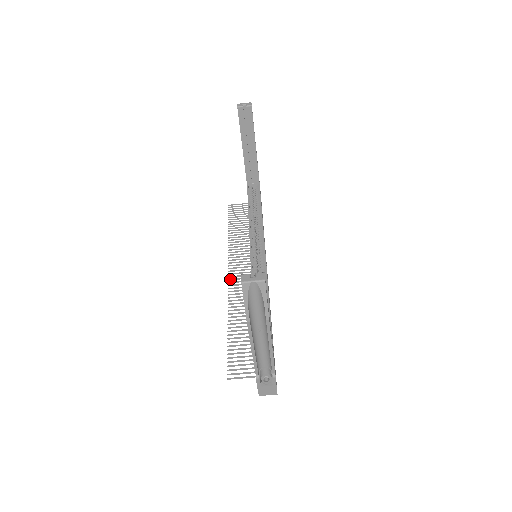
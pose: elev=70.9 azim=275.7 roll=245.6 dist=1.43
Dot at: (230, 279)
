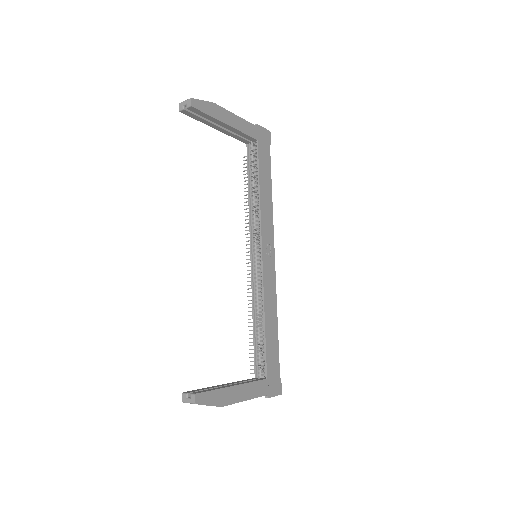
Dot at: occluded
